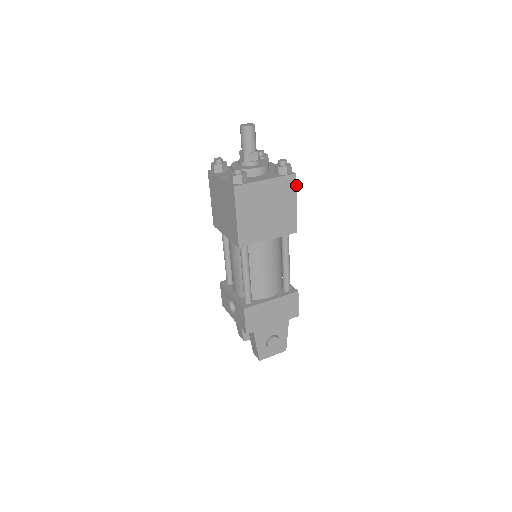
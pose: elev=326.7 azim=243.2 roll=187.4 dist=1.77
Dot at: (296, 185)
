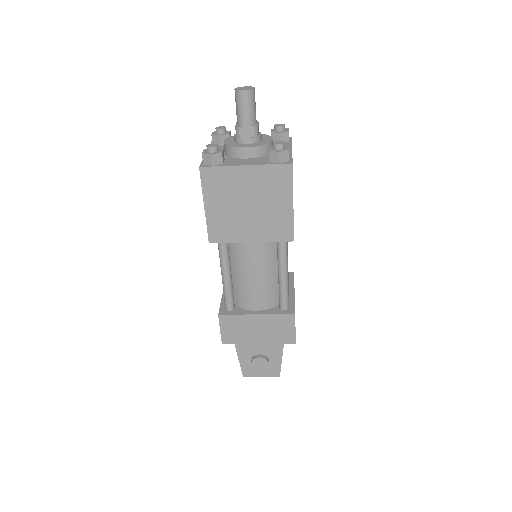
Dot at: (292, 179)
